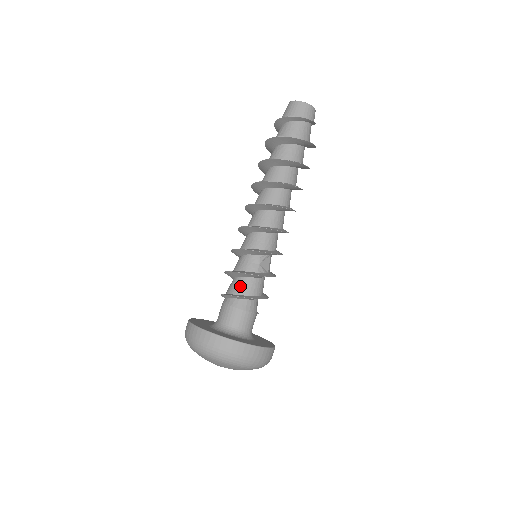
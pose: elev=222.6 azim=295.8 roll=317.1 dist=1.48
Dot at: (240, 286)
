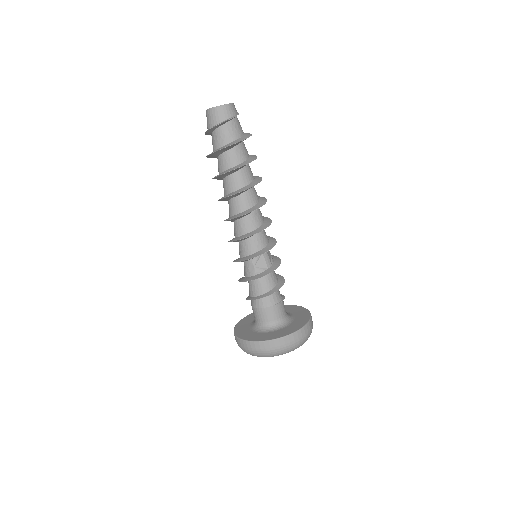
Dot at: (251, 289)
